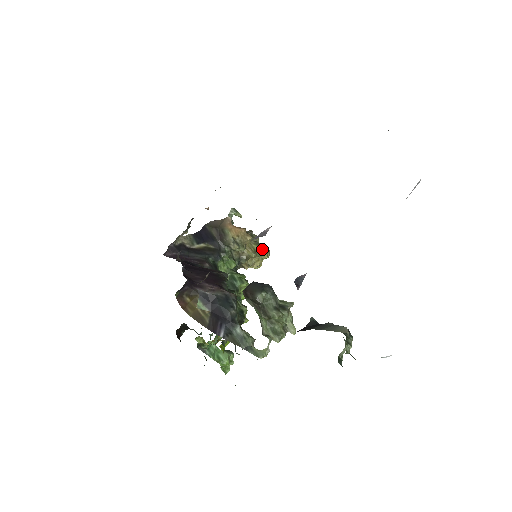
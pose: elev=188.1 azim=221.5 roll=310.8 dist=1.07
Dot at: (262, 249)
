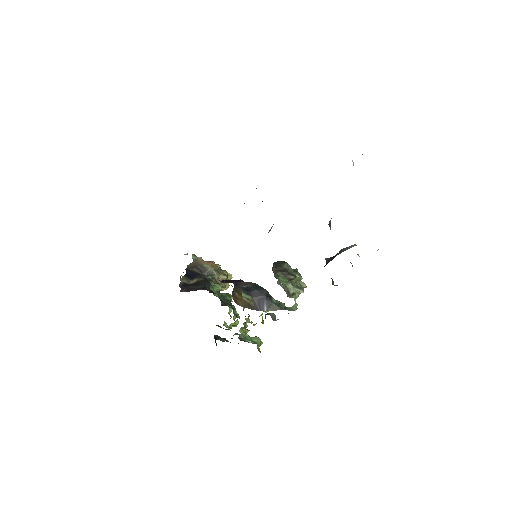
Dot at: occluded
